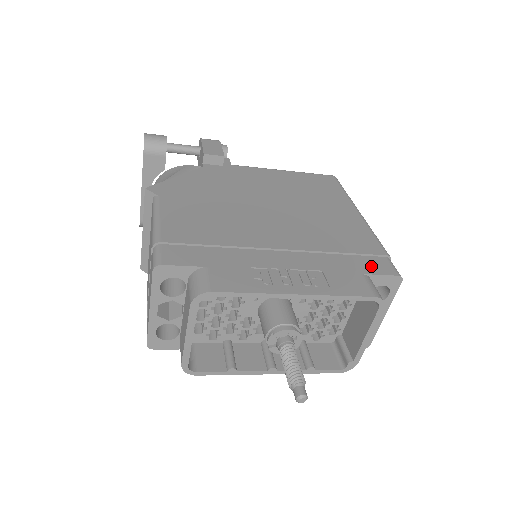
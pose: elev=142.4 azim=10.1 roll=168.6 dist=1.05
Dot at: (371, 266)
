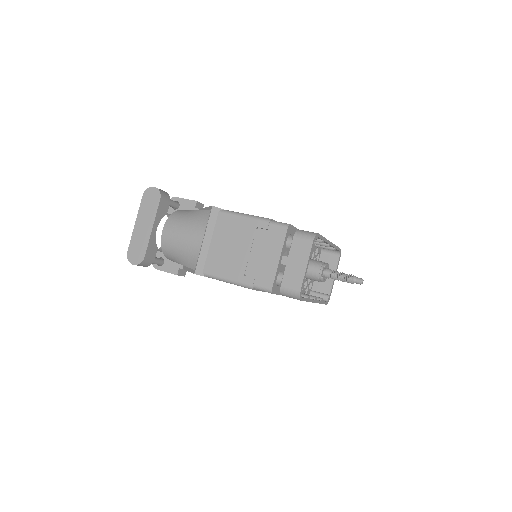
Dot at: occluded
